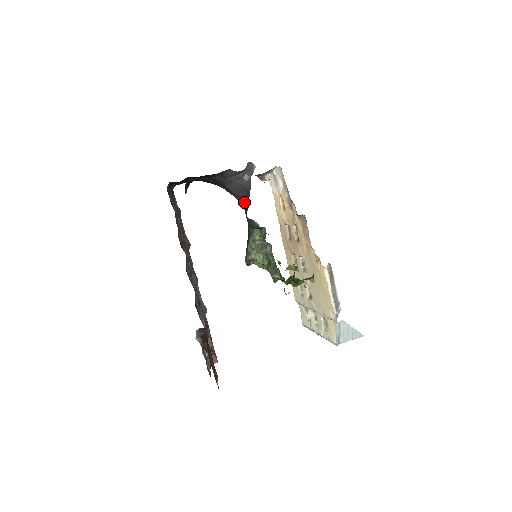
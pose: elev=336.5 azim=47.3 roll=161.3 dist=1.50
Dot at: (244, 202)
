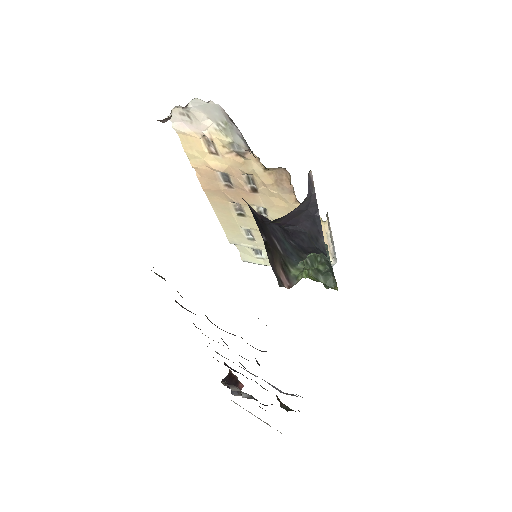
Dot at: (301, 229)
